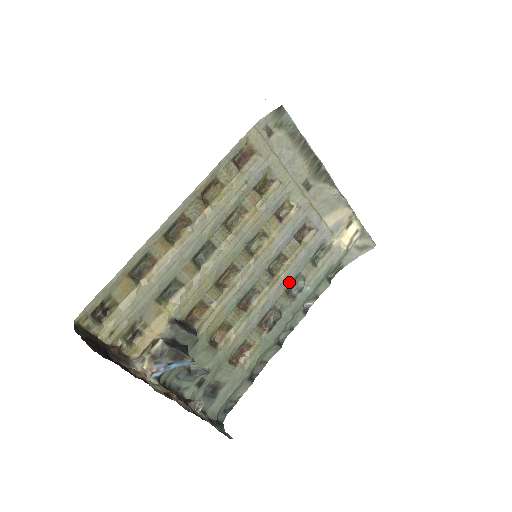
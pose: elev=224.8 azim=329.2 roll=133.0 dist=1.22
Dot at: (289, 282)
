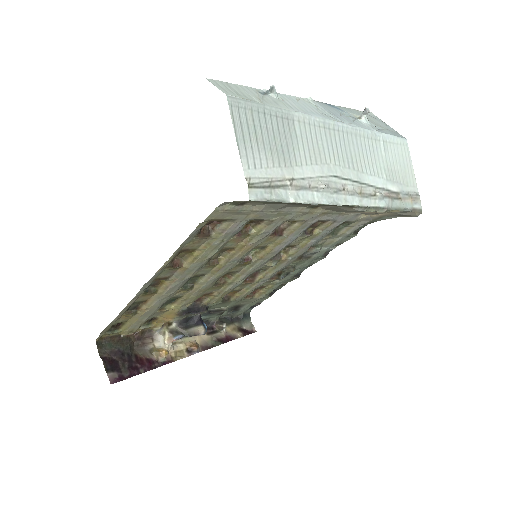
Dot at: (301, 254)
